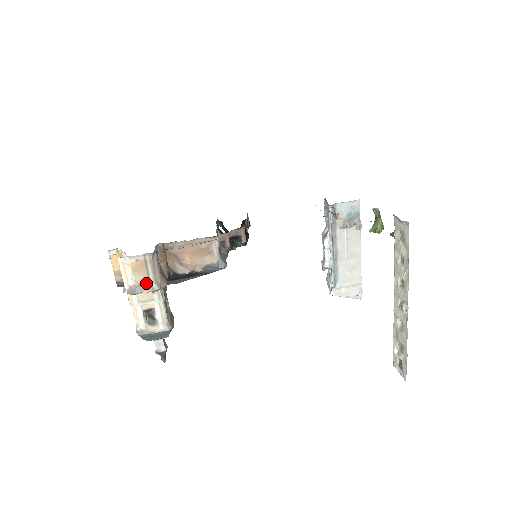
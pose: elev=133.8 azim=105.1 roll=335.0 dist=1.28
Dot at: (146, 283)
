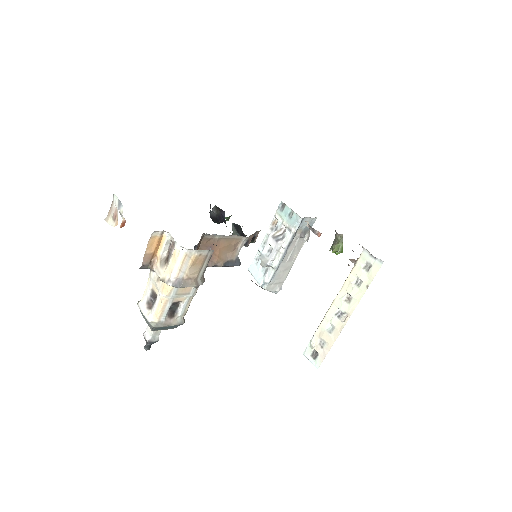
Dot at: (195, 278)
